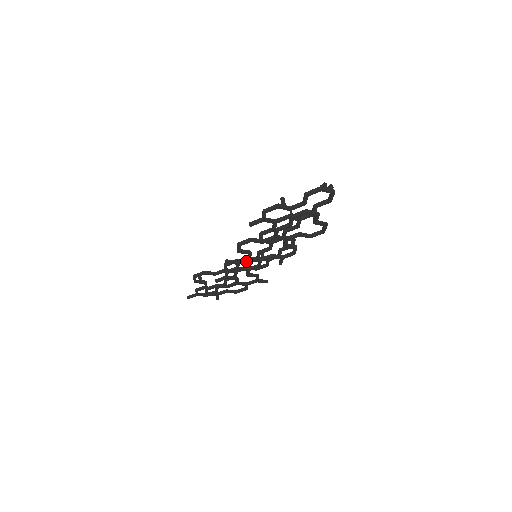
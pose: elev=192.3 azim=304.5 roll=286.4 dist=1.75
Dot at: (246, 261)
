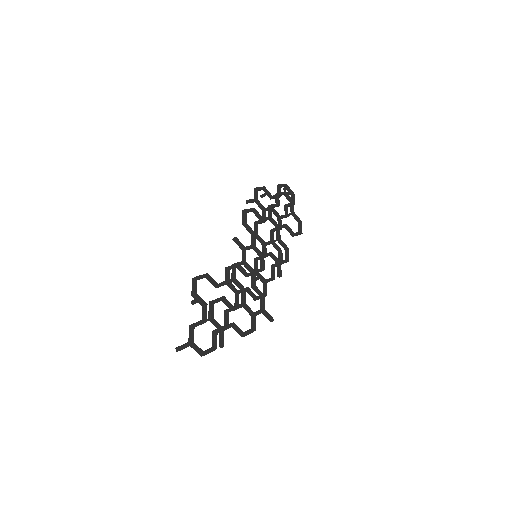
Dot at: (251, 247)
